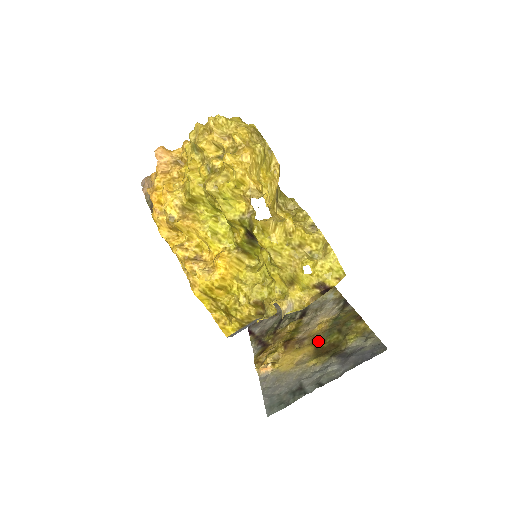
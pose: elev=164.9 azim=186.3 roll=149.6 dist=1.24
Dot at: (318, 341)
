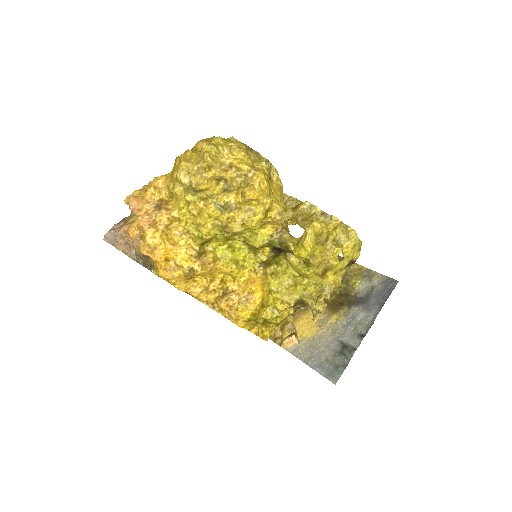
Dot at: occluded
